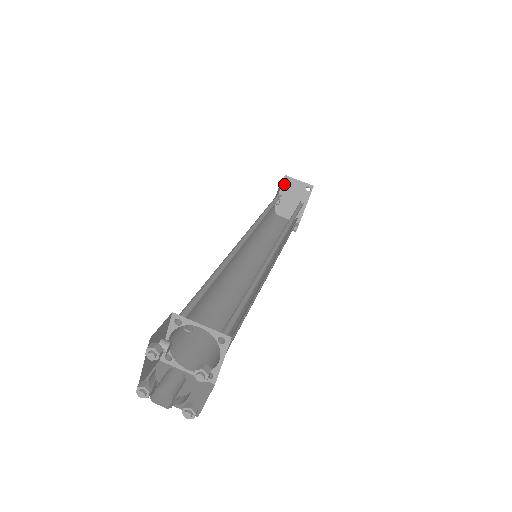
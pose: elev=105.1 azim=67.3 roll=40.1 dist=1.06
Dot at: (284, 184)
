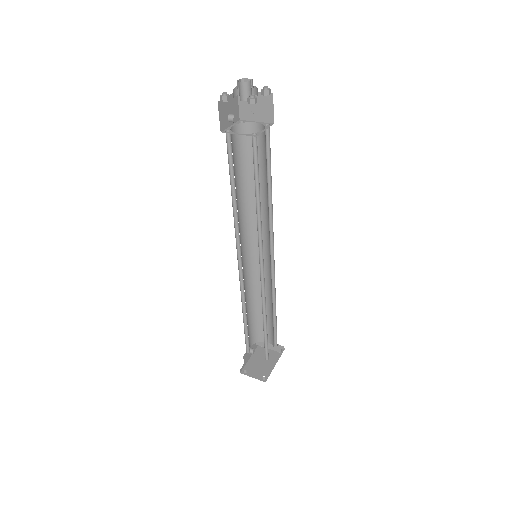
Dot at: (259, 348)
